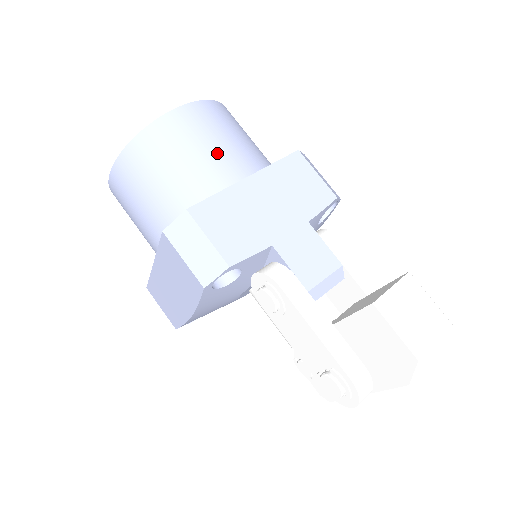
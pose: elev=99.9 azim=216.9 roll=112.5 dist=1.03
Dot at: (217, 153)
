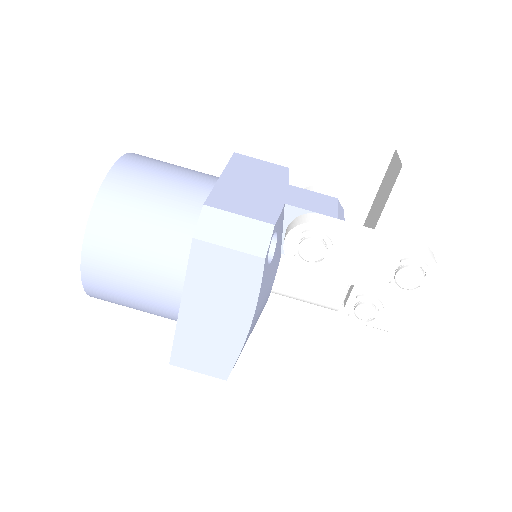
Dot at: (180, 175)
